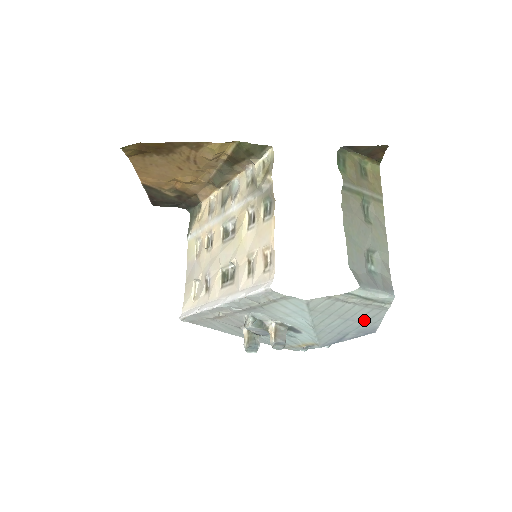
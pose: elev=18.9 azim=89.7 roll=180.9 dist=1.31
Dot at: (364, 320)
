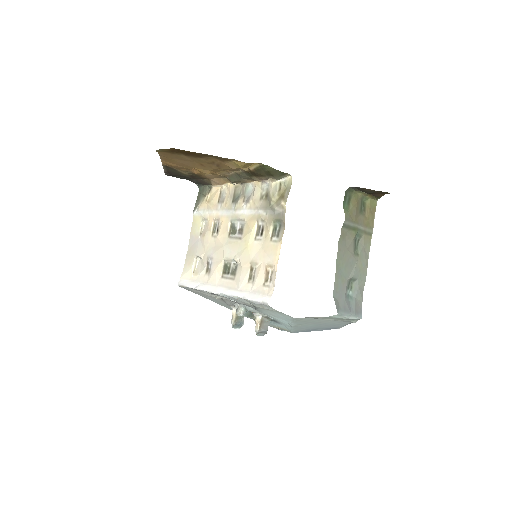
Dot at: (333, 325)
